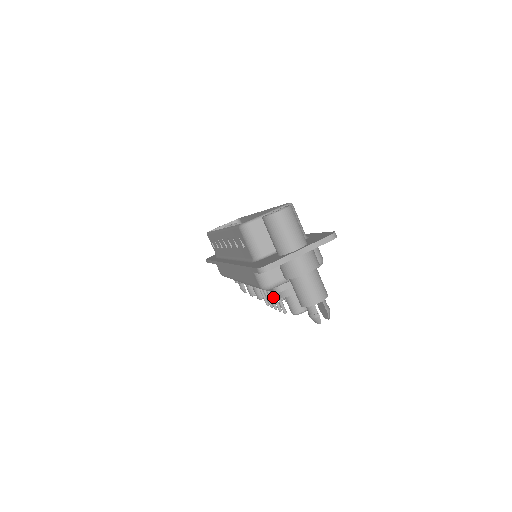
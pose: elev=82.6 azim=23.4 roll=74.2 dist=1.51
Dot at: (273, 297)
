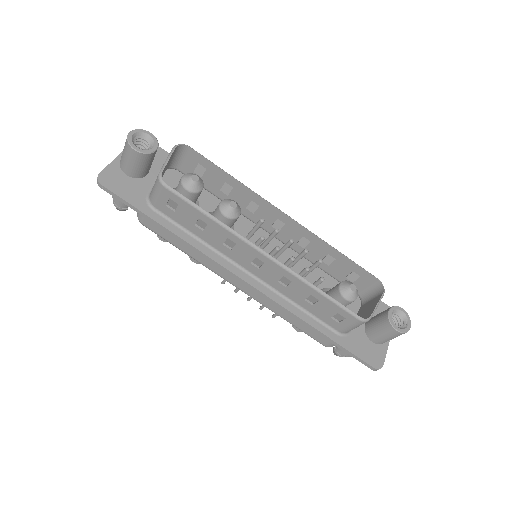
Dot at: occluded
